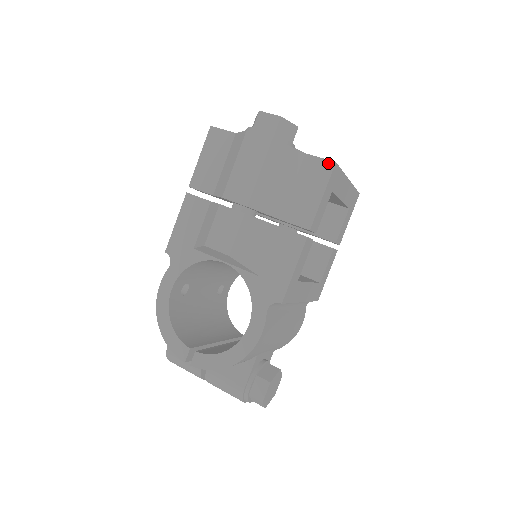
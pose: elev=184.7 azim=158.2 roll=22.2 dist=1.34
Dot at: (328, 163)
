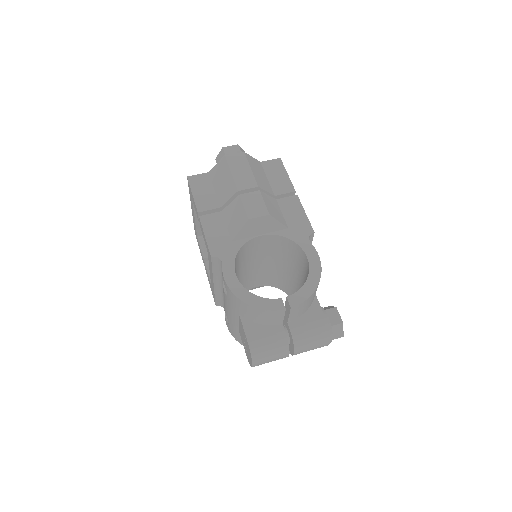
Dot at: (277, 160)
